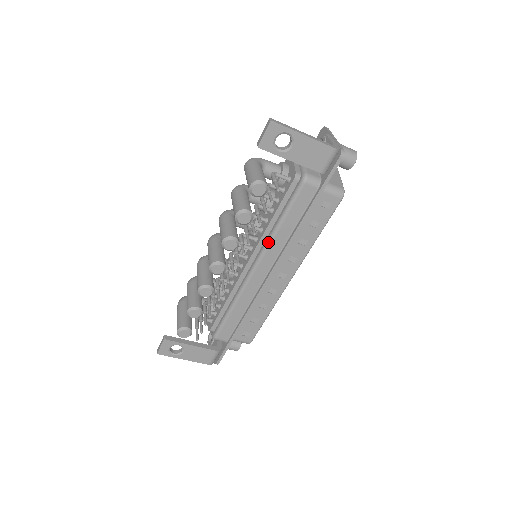
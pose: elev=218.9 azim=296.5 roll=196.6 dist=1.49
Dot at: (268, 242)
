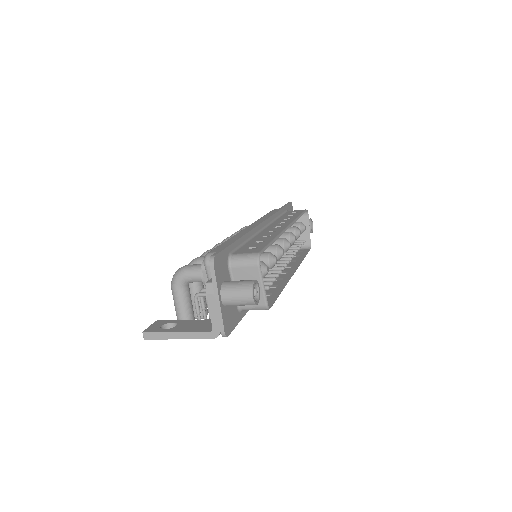
Dot at: occluded
